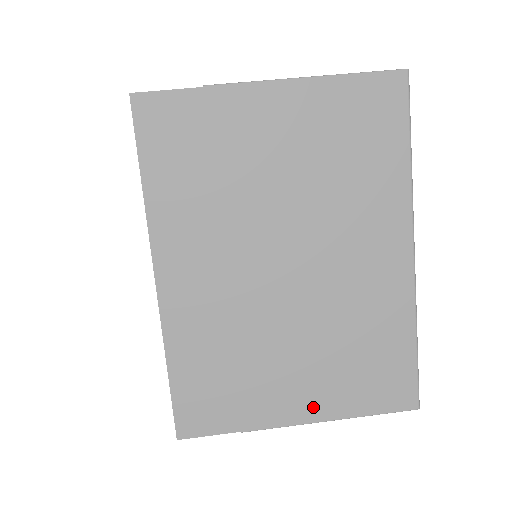
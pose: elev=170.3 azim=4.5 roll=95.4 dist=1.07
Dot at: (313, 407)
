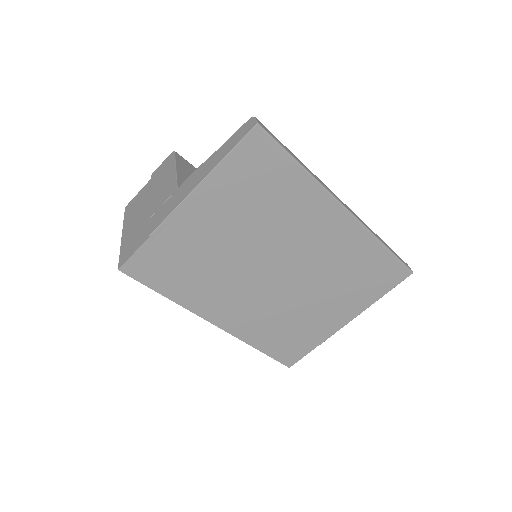
Dot at: (348, 313)
